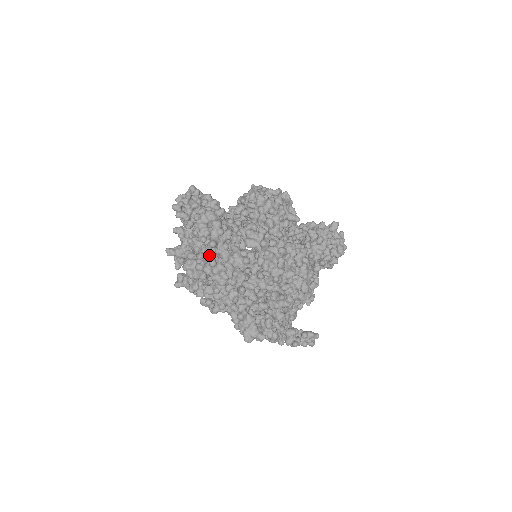
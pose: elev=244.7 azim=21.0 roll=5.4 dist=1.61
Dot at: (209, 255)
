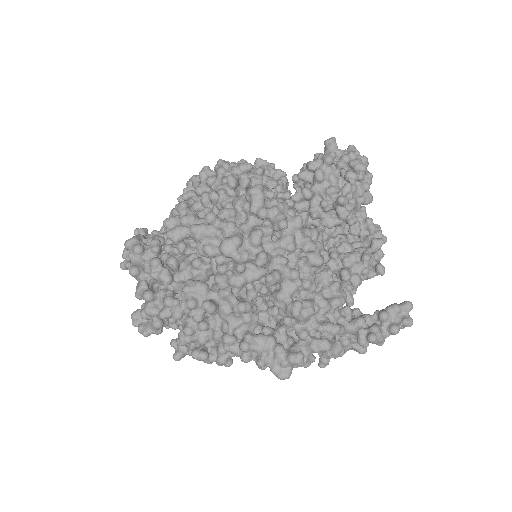
Dot at: (140, 289)
